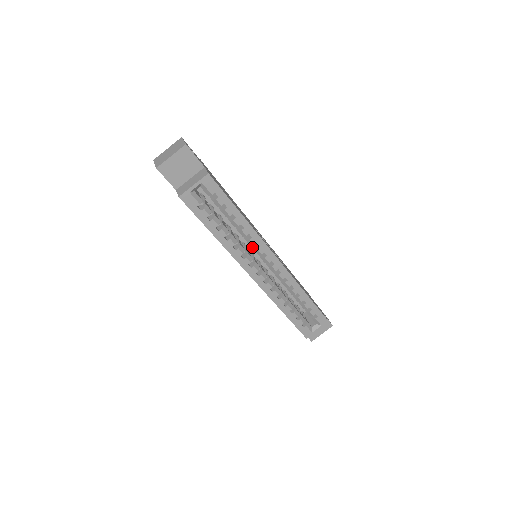
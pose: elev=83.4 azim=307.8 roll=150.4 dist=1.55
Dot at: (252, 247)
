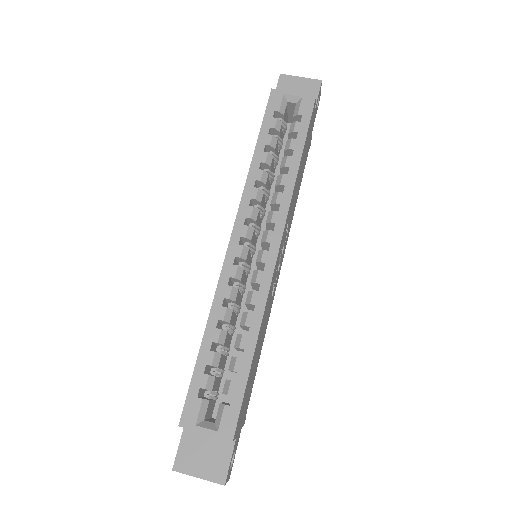
Dot at: (269, 213)
